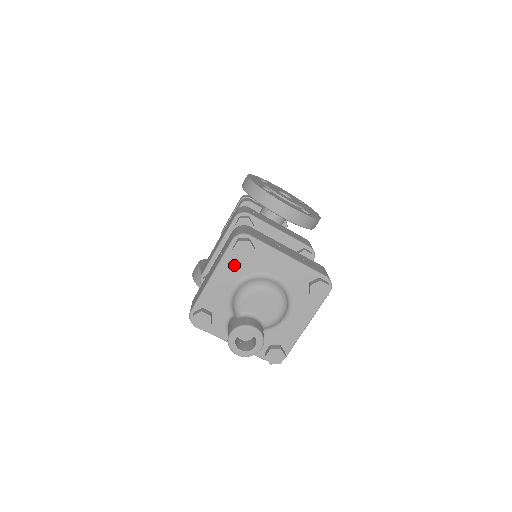
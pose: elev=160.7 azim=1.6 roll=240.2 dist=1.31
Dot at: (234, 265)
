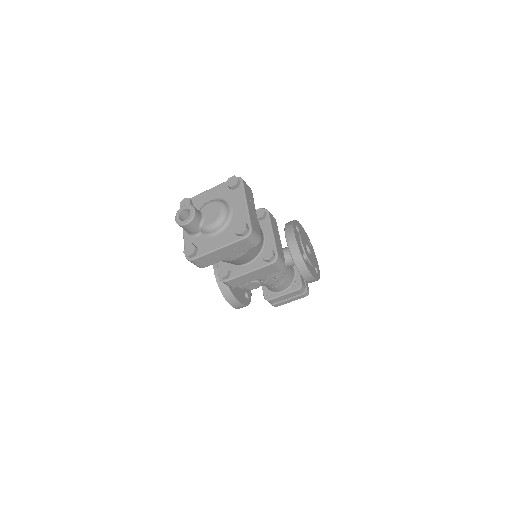
Dot at: (223, 190)
